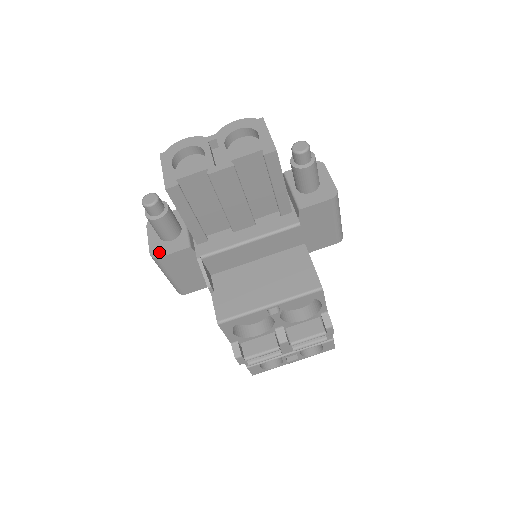
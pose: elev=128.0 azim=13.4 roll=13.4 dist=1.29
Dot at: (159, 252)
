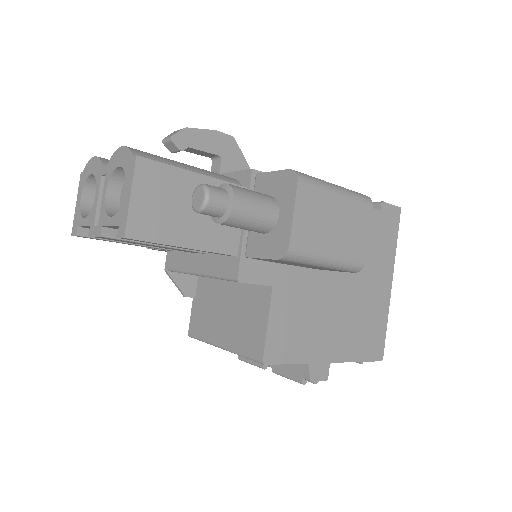
Dot at: occluded
